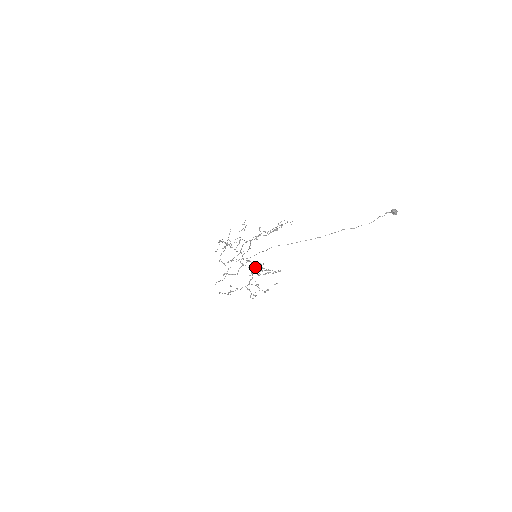
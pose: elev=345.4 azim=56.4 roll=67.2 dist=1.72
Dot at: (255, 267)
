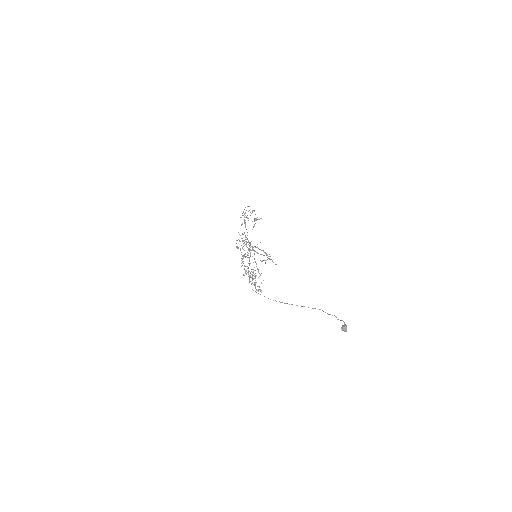
Dot at: (255, 262)
